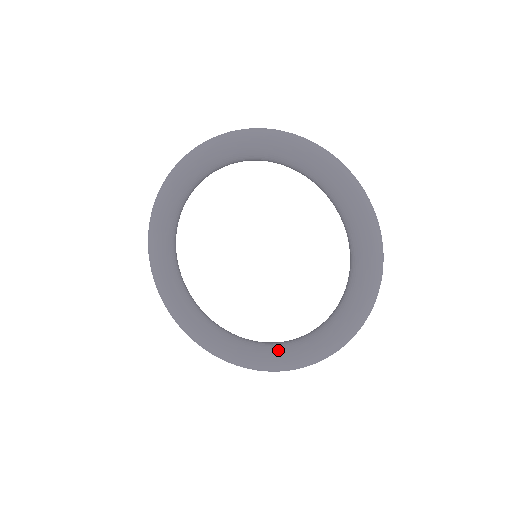
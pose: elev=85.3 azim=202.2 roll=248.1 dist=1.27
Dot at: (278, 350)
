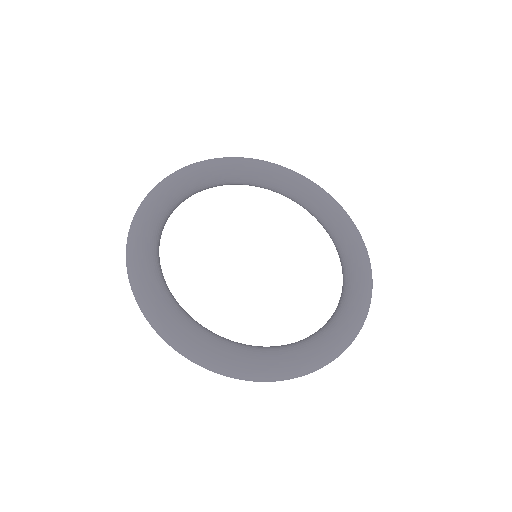
Dot at: (274, 347)
